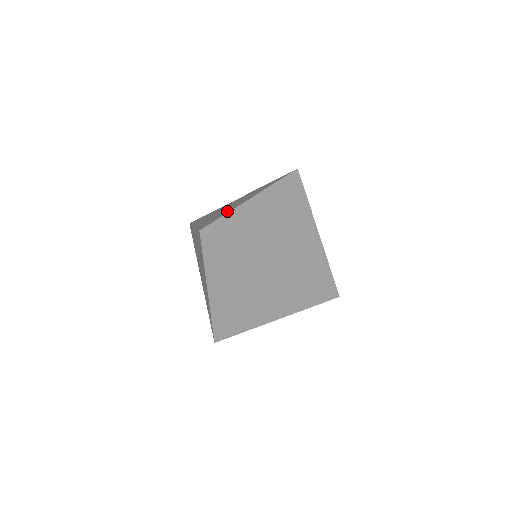
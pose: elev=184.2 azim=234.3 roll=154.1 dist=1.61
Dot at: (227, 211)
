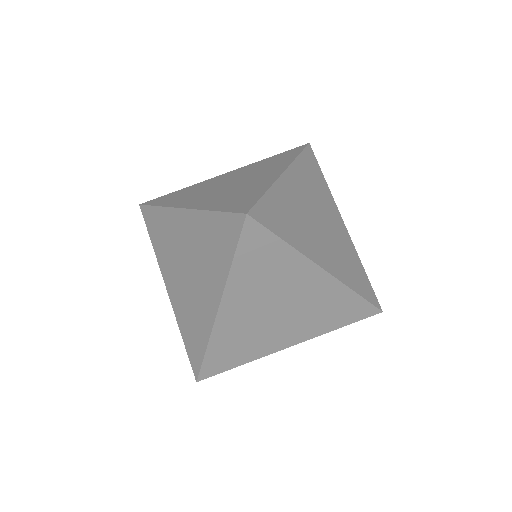
Dot at: occluded
